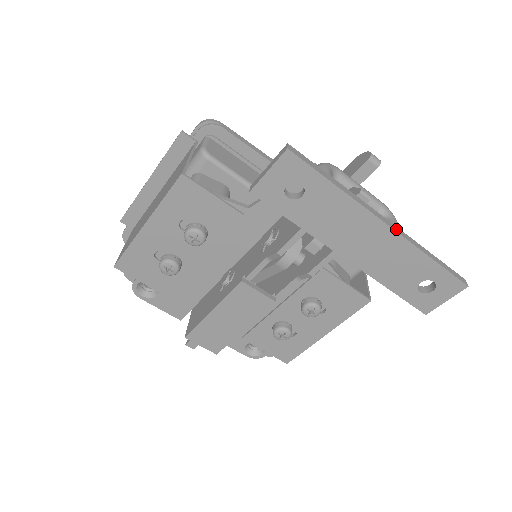
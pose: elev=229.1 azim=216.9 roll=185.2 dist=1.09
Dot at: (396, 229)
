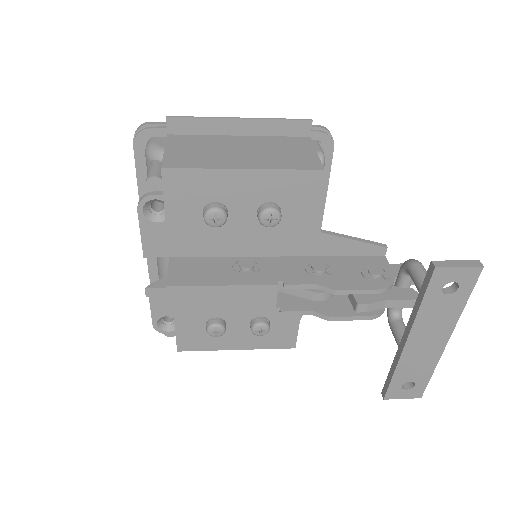
Dot at: (443, 346)
